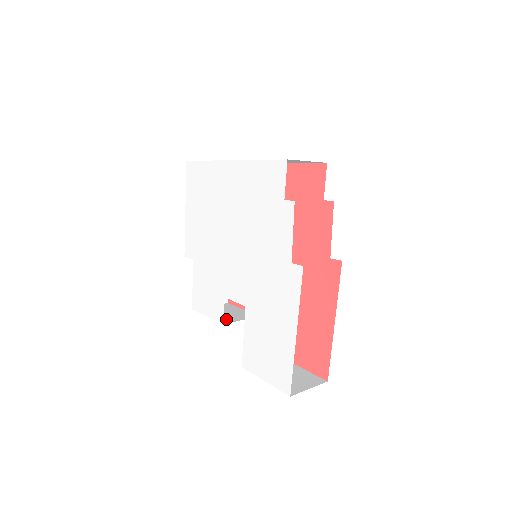
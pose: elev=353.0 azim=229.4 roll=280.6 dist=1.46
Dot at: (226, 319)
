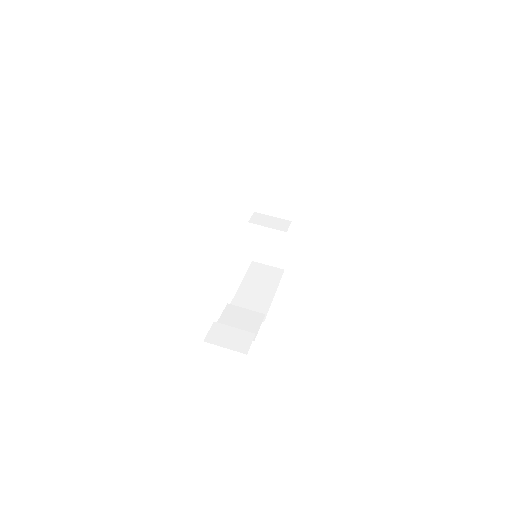
Dot at: (264, 207)
